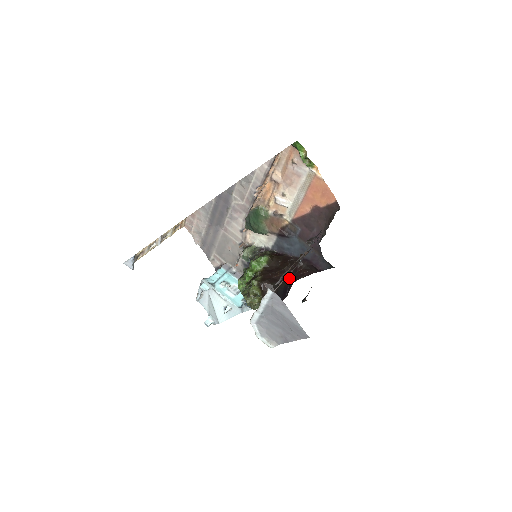
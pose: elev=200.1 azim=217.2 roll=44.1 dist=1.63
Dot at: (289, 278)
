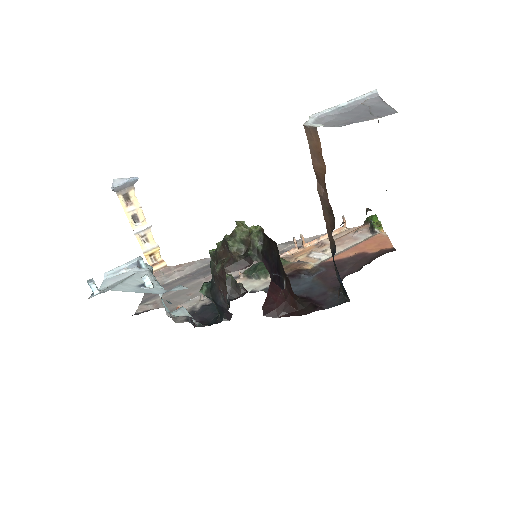
Dot at: (285, 276)
